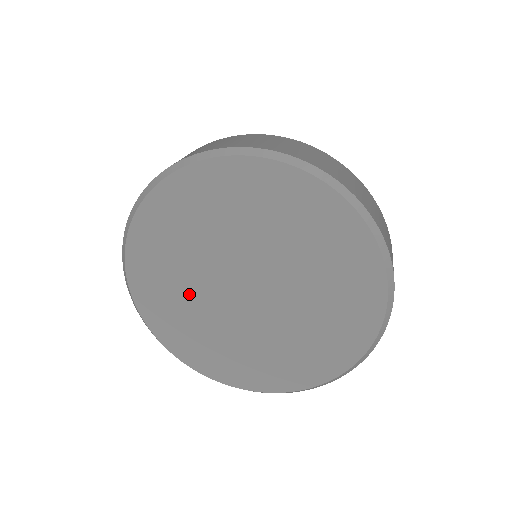
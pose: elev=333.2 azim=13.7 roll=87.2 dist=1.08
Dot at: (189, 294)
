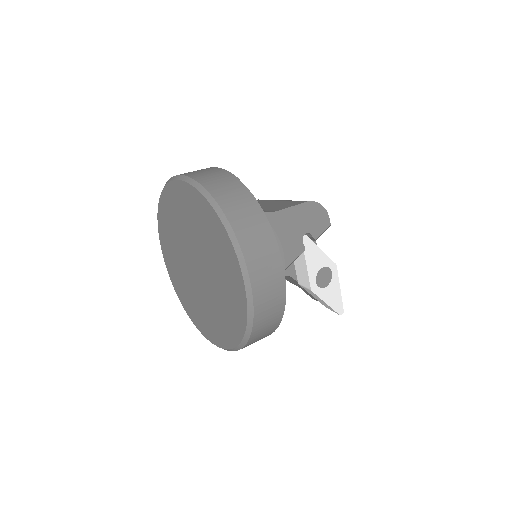
Dot at: (181, 268)
